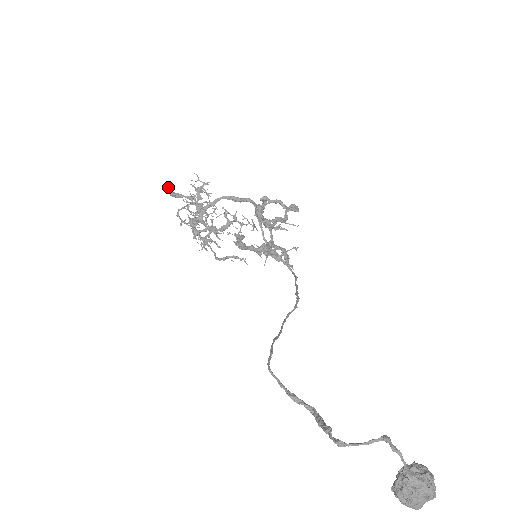
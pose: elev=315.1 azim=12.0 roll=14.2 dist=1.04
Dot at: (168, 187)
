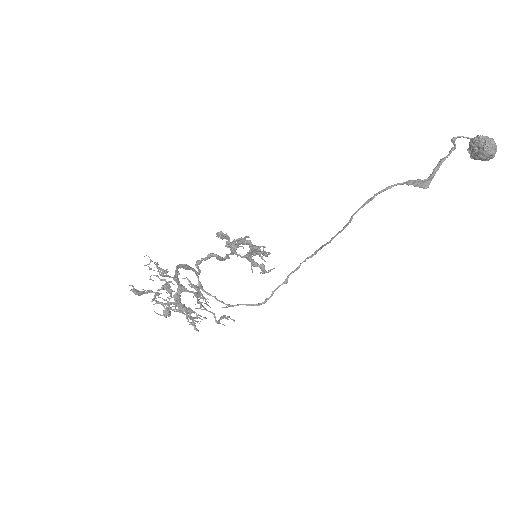
Dot at: (129, 285)
